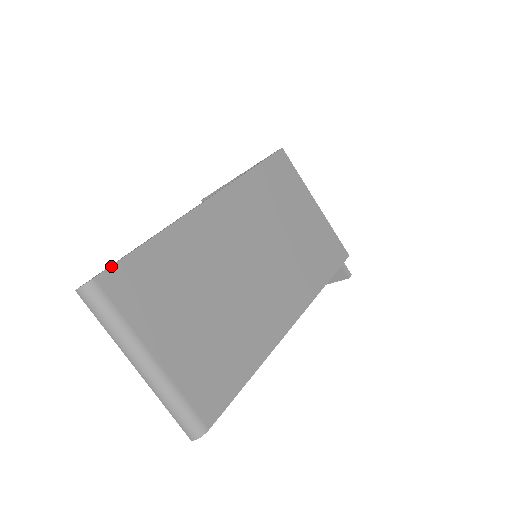
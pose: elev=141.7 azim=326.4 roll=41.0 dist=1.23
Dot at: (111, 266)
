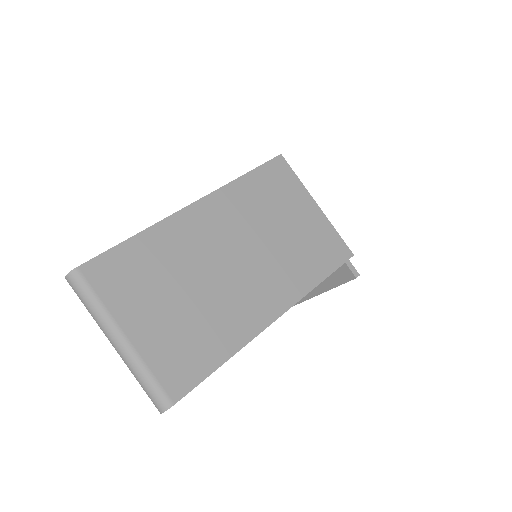
Dot at: (94, 258)
